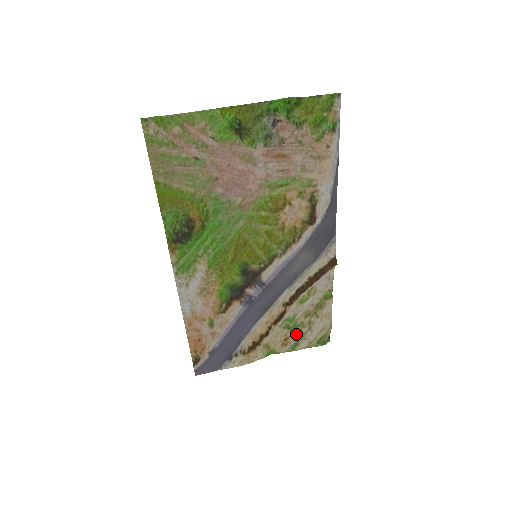
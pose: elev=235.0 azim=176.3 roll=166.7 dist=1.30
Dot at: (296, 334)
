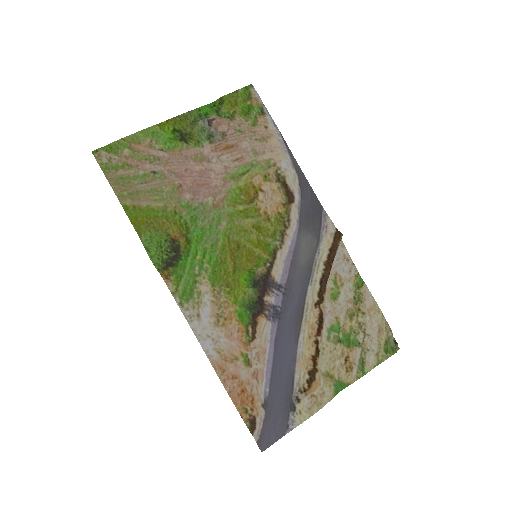
Dot at: (354, 347)
